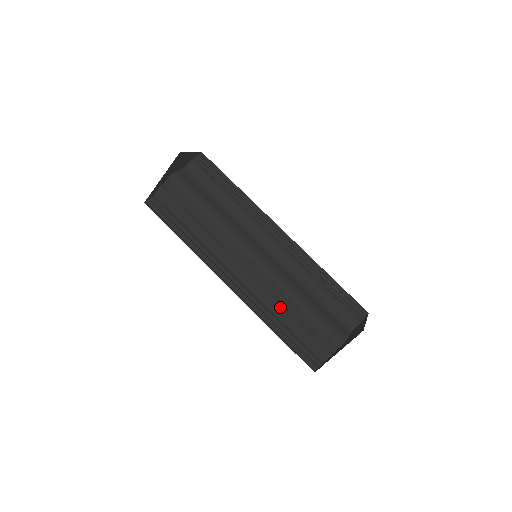
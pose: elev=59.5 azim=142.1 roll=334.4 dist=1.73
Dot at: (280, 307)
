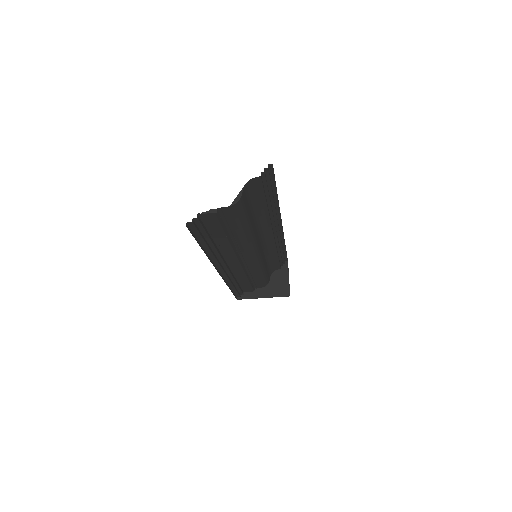
Dot at: (245, 277)
